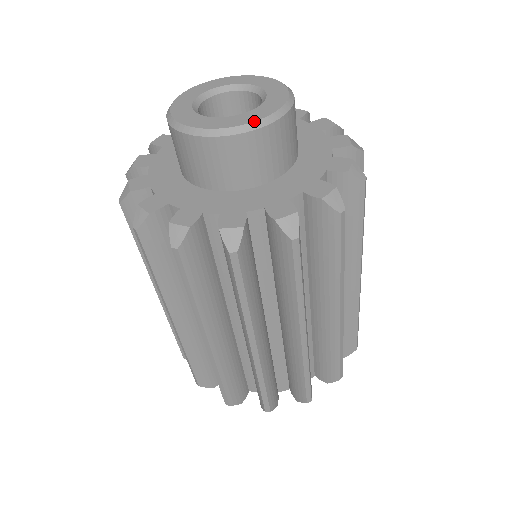
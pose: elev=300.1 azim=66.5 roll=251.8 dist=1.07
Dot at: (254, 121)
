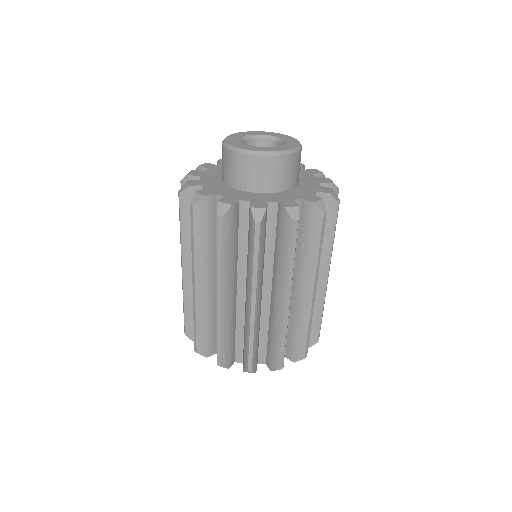
Dot at: (263, 151)
